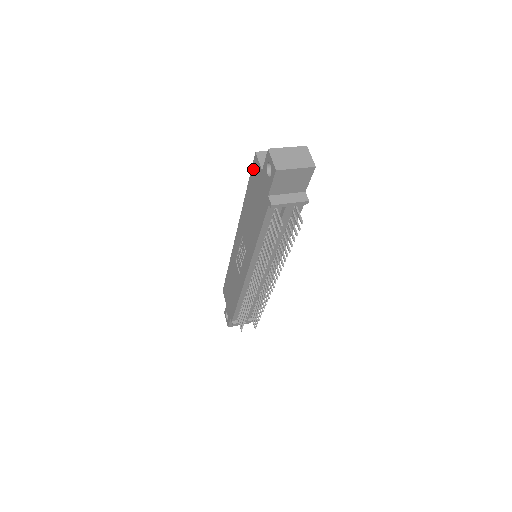
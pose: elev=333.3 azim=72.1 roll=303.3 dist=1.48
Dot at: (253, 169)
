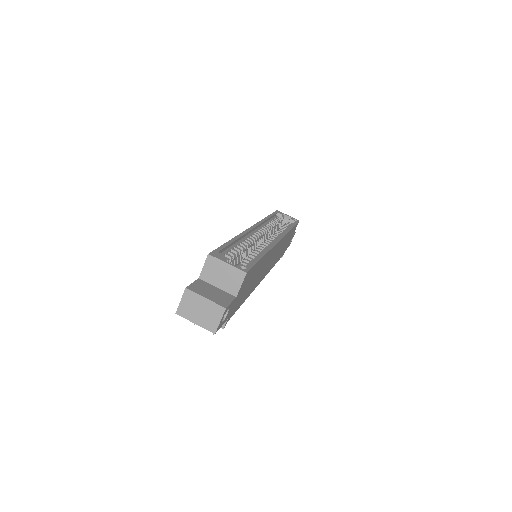
Dot at: occluded
